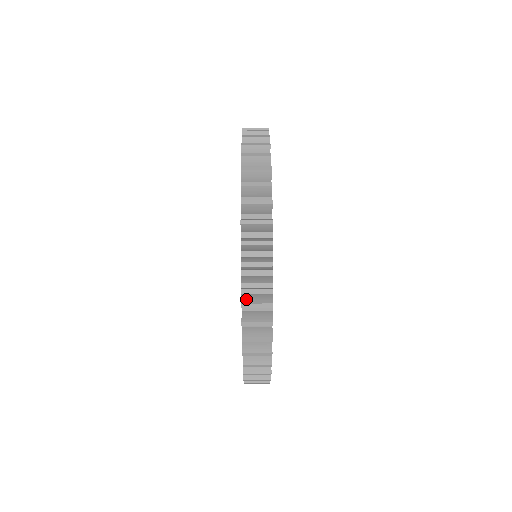
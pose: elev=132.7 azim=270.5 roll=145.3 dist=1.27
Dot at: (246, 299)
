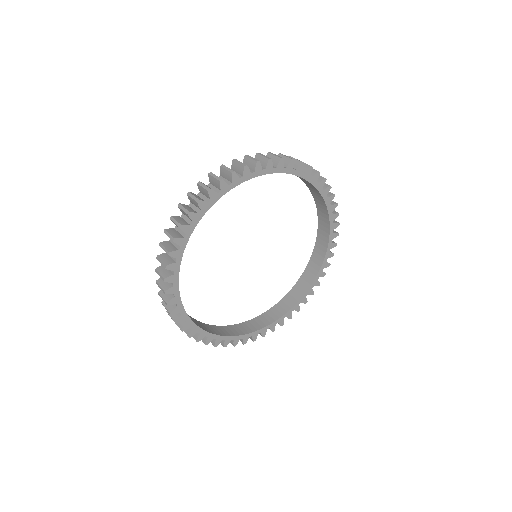
Dot at: (177, 217)
